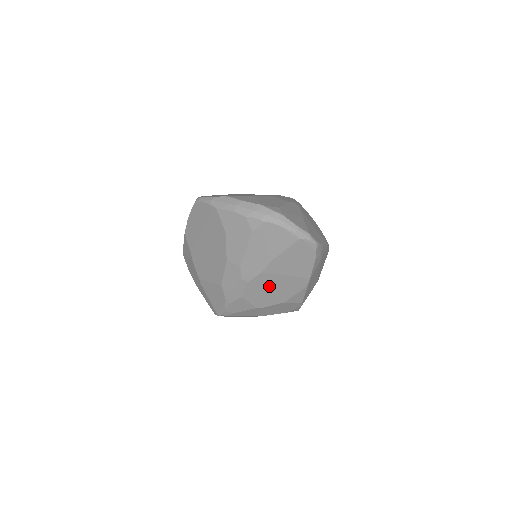
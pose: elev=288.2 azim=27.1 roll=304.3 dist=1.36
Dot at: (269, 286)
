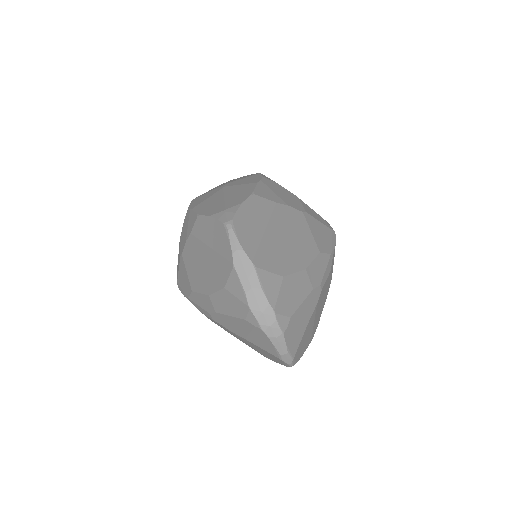
Dot at: (230, 332)
